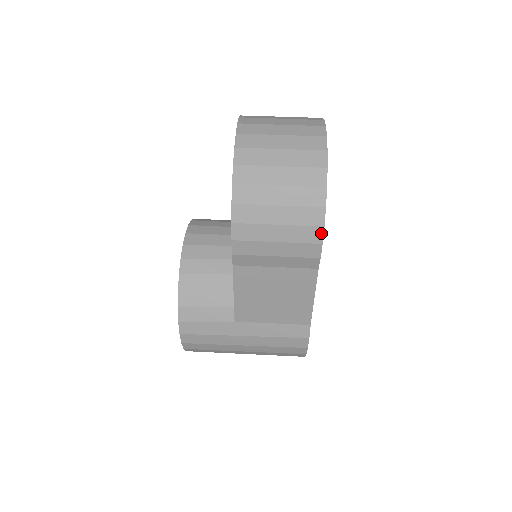
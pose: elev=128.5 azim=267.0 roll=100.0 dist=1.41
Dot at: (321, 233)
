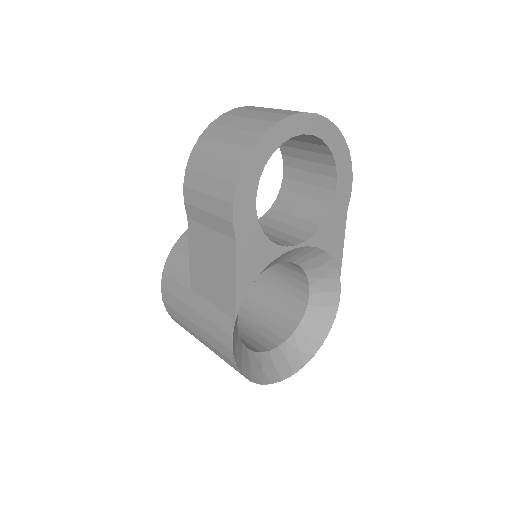
Dot at: (233, 192)
